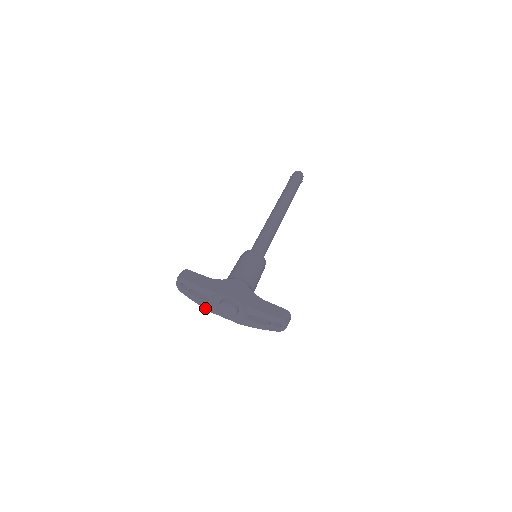
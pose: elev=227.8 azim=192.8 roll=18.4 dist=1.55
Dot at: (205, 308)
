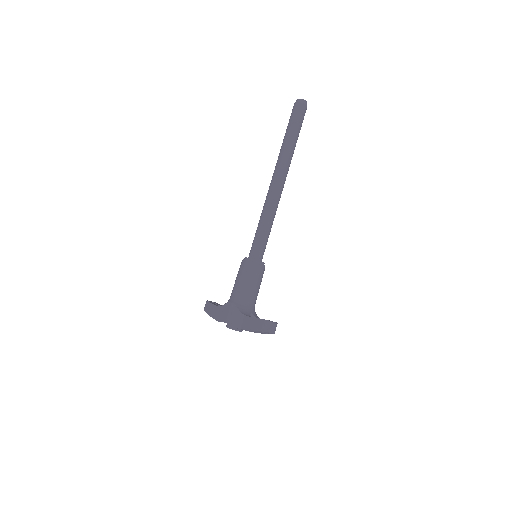
Dot at: occluded
